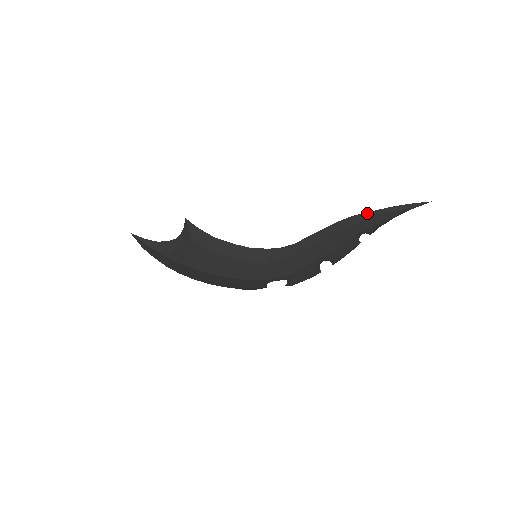
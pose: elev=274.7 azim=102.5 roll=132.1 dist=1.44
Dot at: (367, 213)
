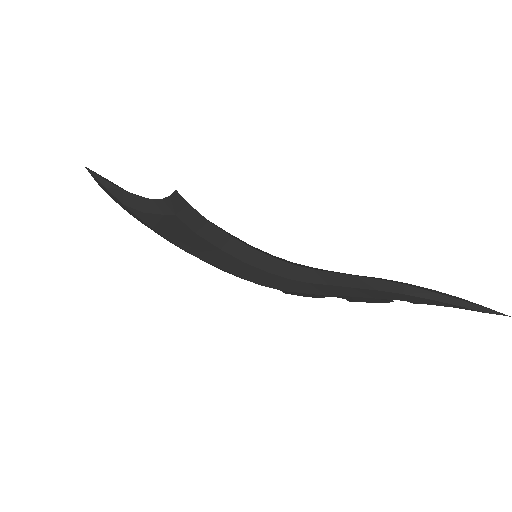
Dot at: (425, 291)
